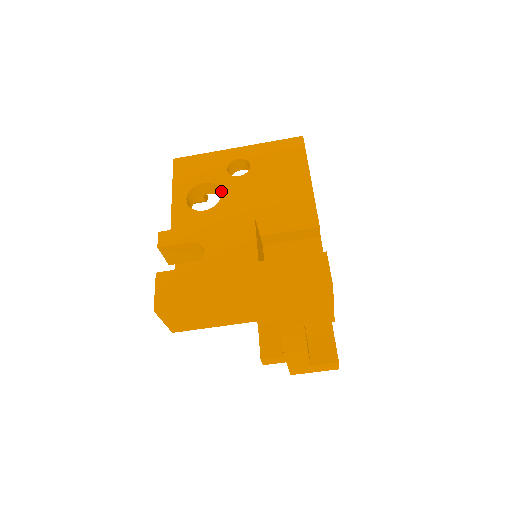
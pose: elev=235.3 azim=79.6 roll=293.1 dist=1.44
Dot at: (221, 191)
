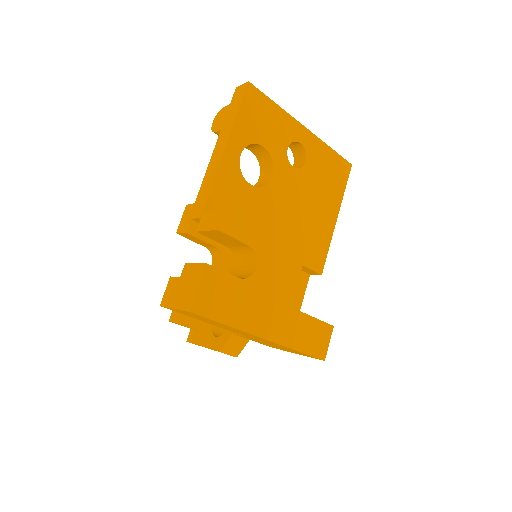
Dot at: (273, 172)
